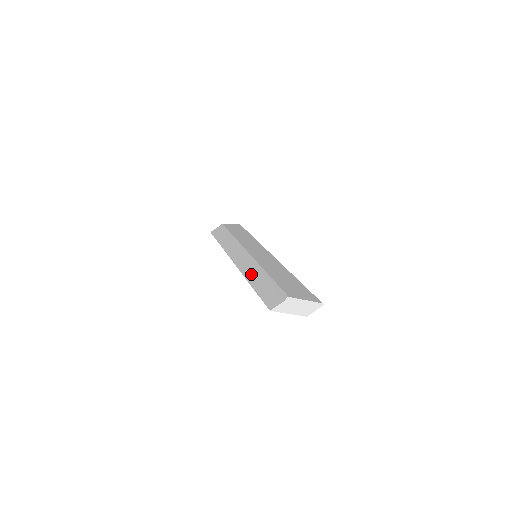
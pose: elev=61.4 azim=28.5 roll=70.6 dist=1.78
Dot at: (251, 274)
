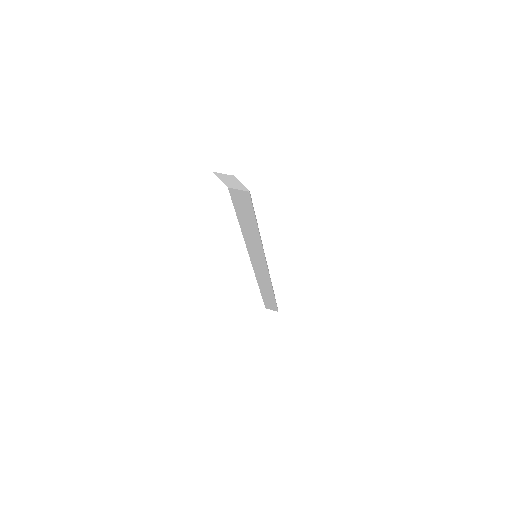
Dot at: occluded
